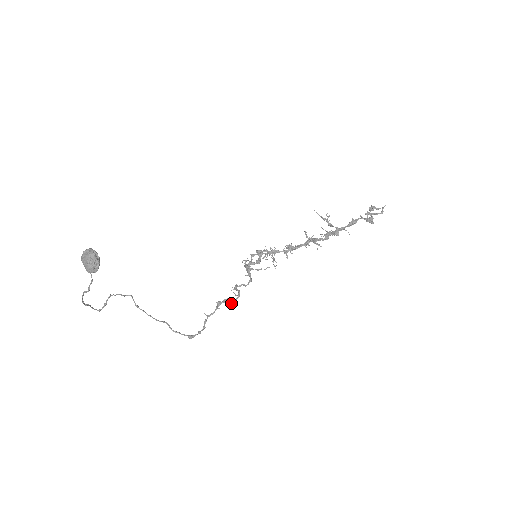
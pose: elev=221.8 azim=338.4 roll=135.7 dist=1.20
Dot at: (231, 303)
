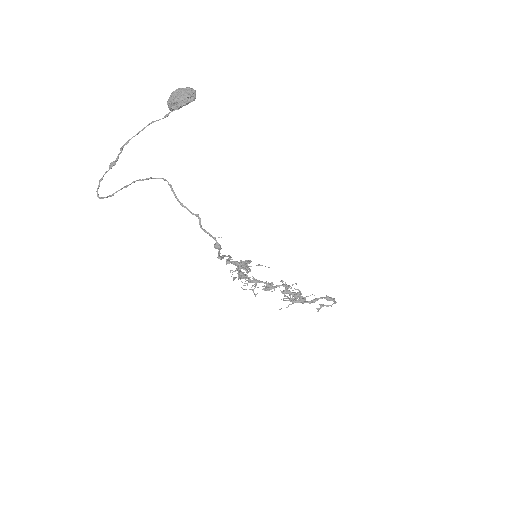
Dot at: (241, 265)
